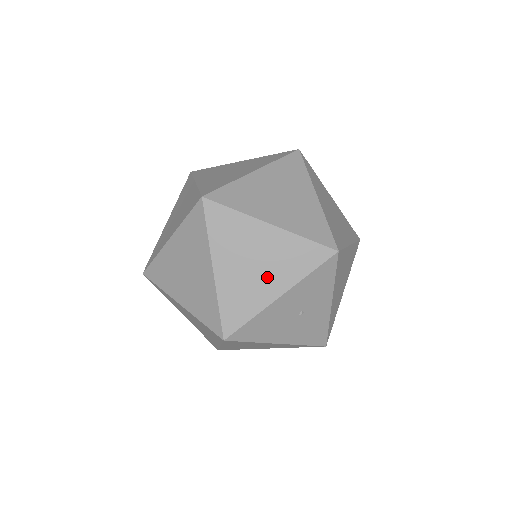
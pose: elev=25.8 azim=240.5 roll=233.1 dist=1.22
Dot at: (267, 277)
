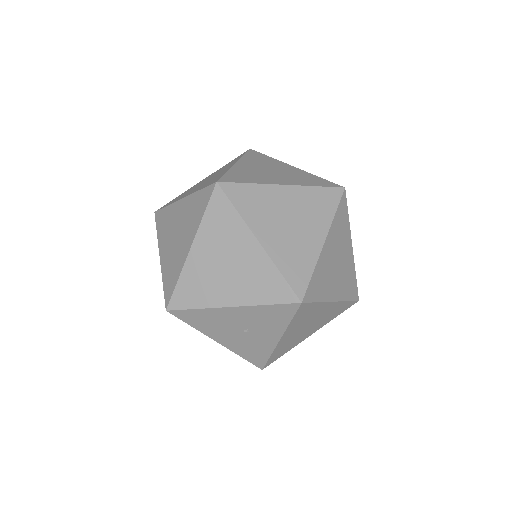
Dot at: (229, 284)
